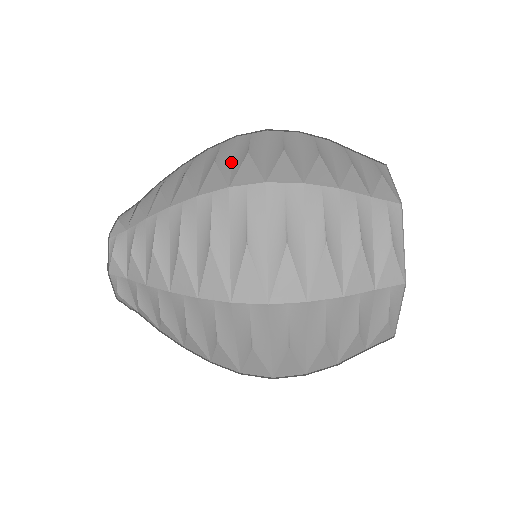
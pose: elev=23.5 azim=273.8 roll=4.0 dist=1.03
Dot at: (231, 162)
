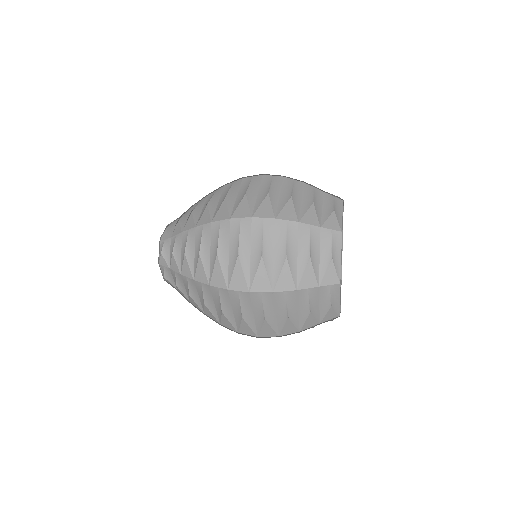
Dot at: (228, 258)
